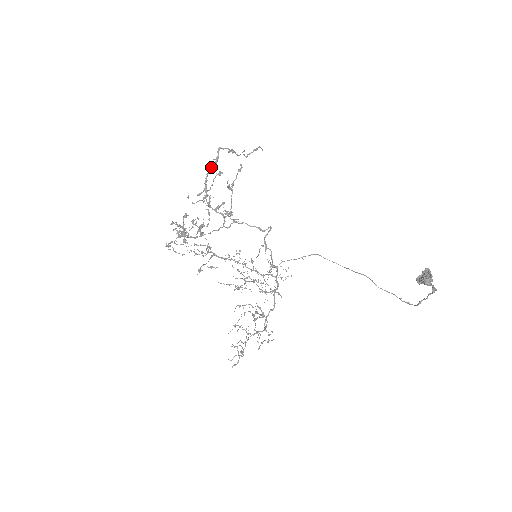
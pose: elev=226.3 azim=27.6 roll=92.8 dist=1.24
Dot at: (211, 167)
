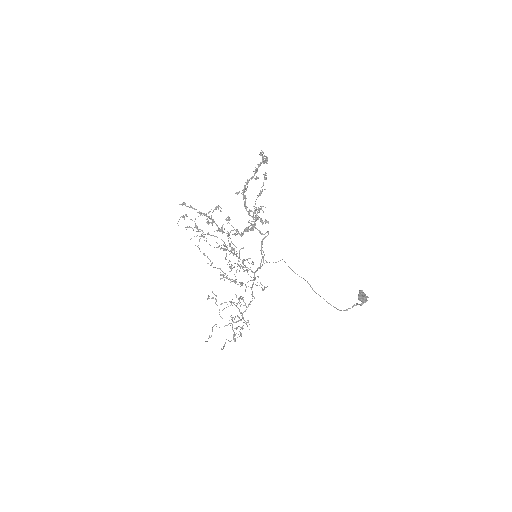
Dot at: occluded
